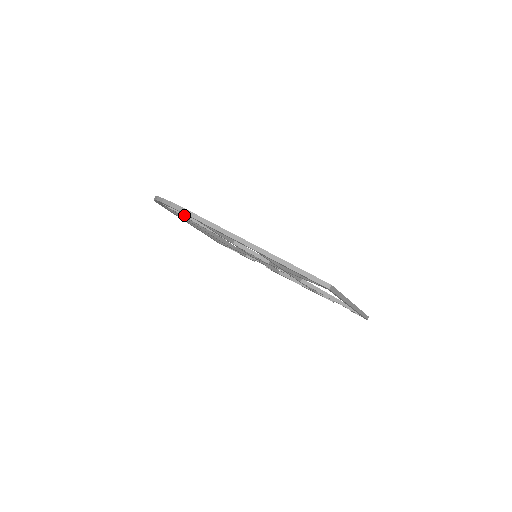
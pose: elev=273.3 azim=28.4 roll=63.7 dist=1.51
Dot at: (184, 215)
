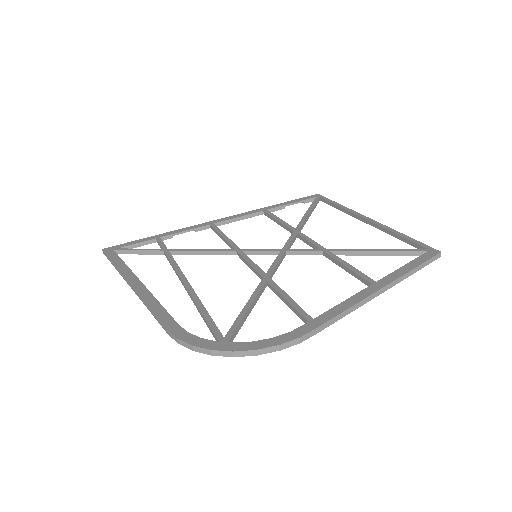
Dot at: (242, 324)
